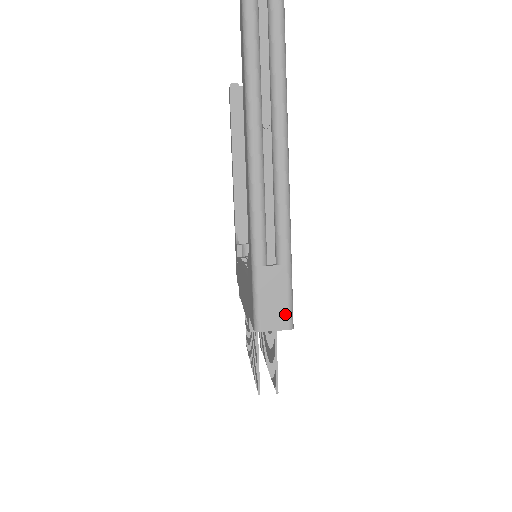
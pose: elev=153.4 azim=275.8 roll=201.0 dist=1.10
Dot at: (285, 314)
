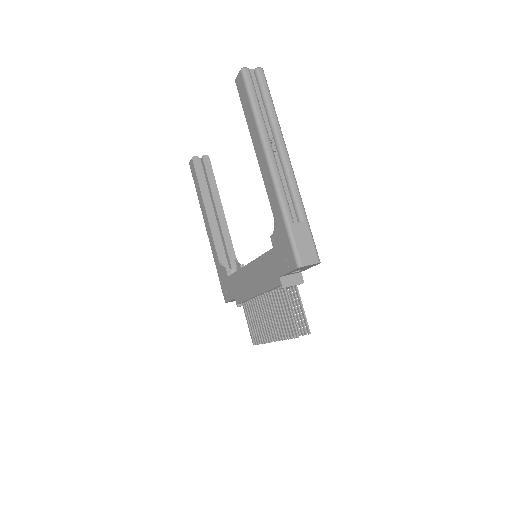
Dot at: (314, 253)
